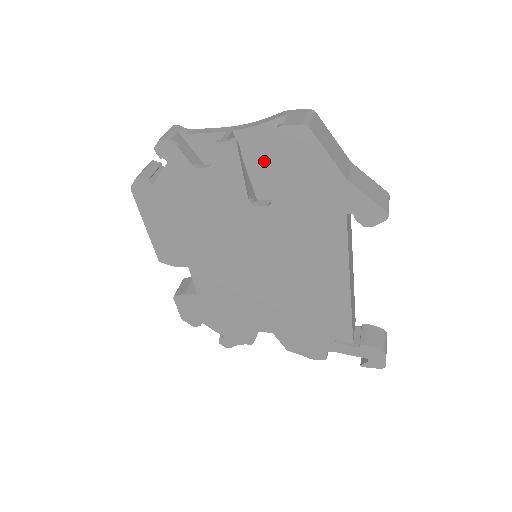
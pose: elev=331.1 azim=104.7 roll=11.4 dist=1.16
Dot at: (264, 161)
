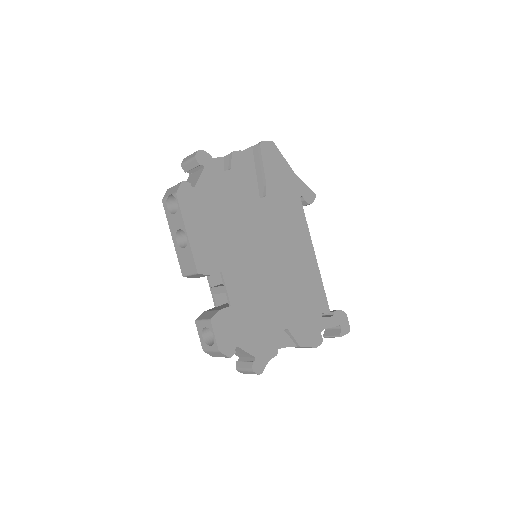
Dot at: occluded
